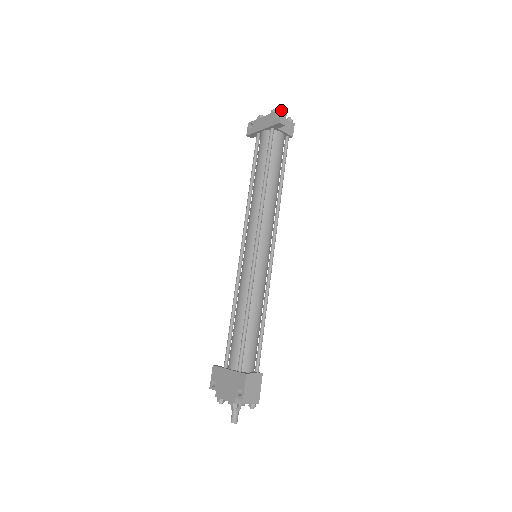
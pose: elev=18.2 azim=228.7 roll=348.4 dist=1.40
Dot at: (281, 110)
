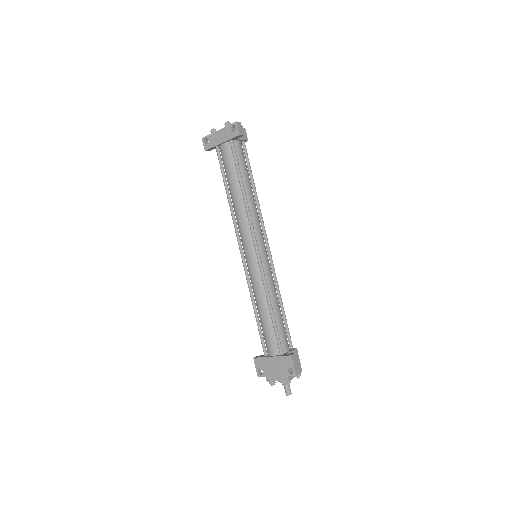
Dot at: (236, 123)
